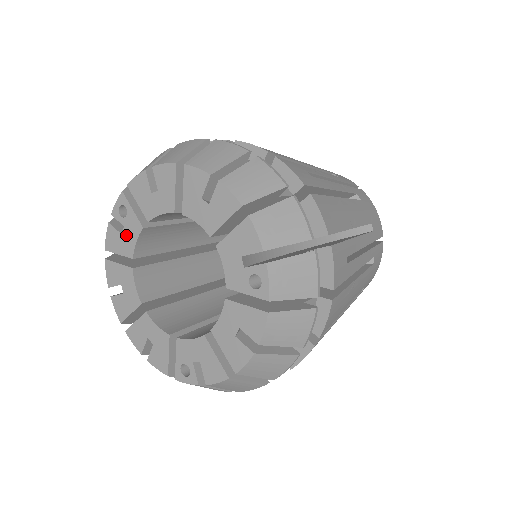
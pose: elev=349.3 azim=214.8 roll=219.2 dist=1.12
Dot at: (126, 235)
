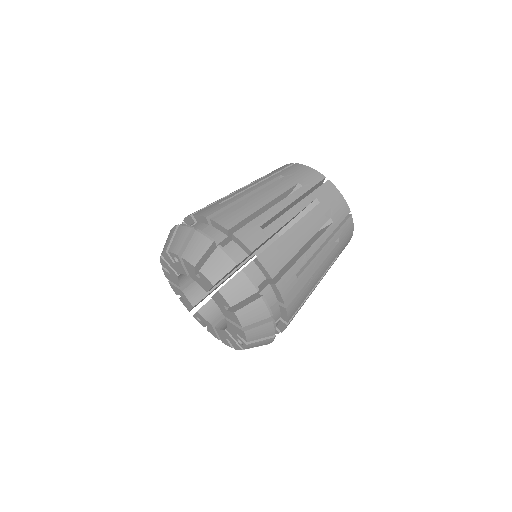
Dot at: (176, 266)
